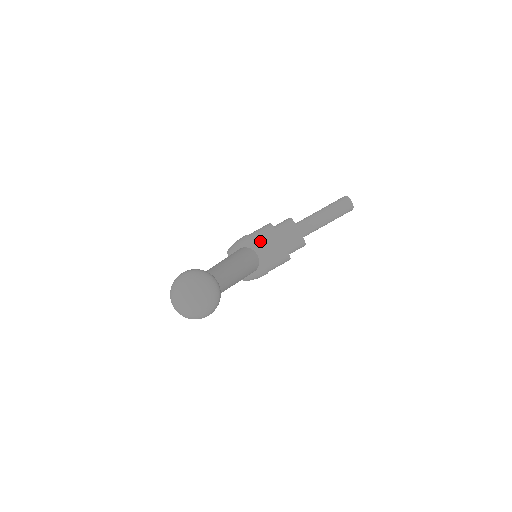
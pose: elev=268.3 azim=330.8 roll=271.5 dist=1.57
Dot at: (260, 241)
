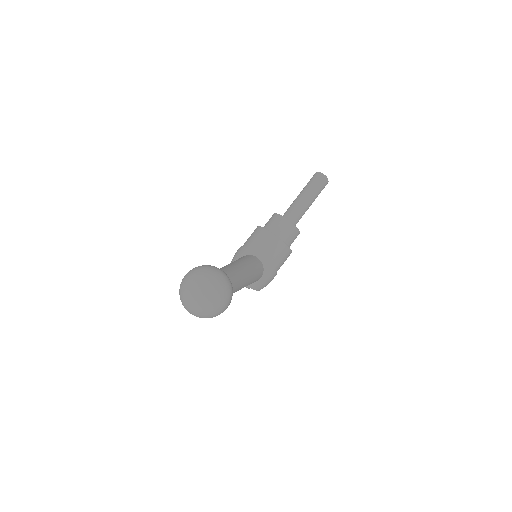
Dot at: (255, 244)
